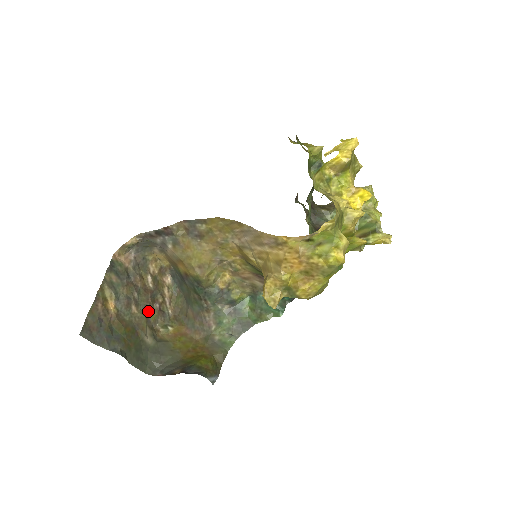
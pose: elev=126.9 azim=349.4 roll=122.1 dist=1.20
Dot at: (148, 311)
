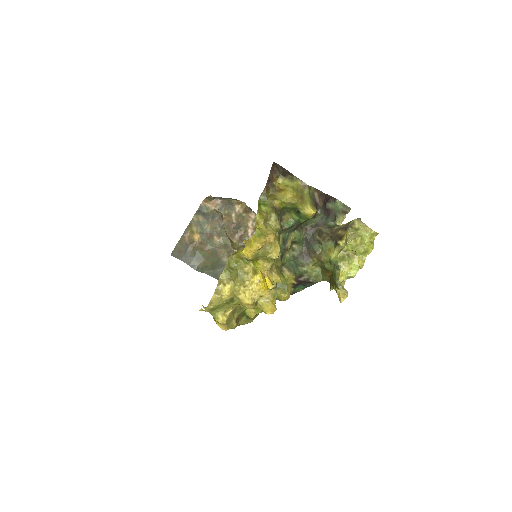
Dot at: (229, 240)
